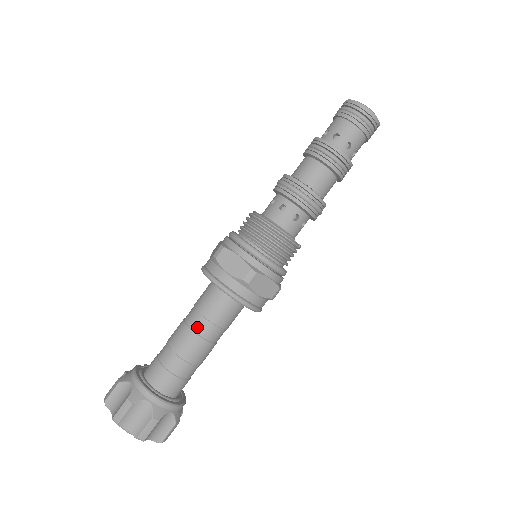
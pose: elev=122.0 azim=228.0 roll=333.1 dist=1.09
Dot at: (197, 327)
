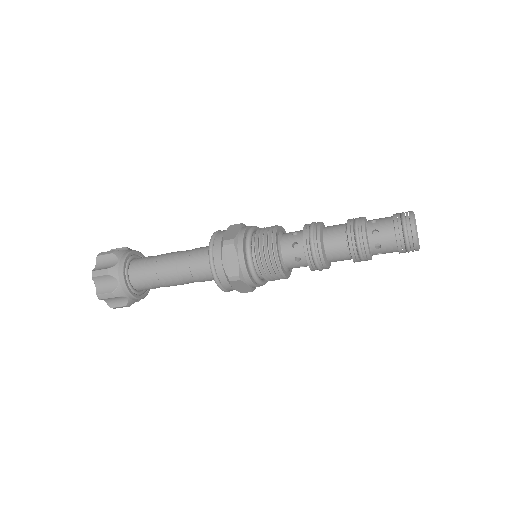
Dot at: (182, 254)
